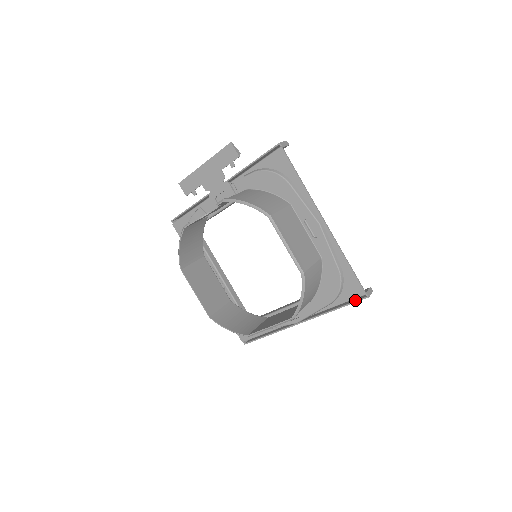
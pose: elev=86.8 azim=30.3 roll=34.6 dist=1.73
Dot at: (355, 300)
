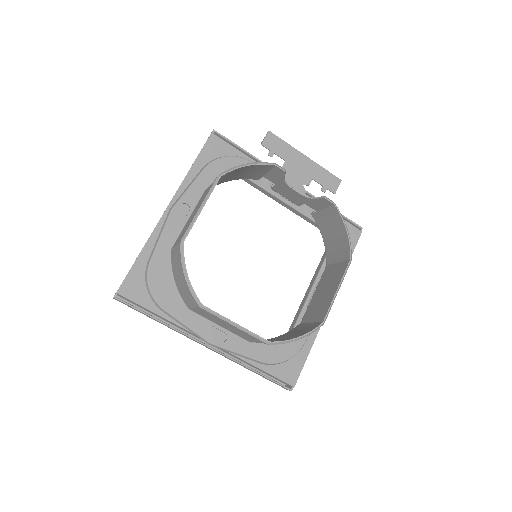
Dot at: occluded
